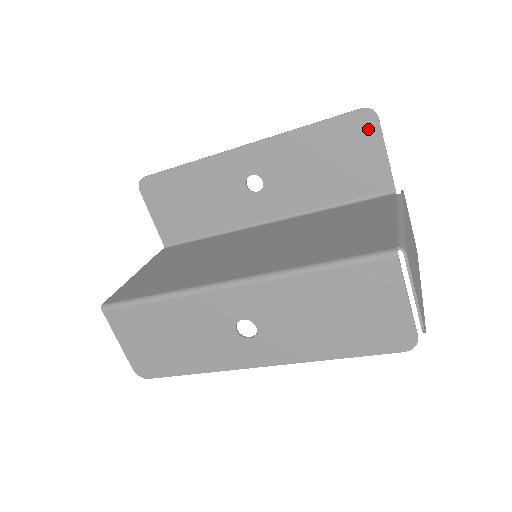
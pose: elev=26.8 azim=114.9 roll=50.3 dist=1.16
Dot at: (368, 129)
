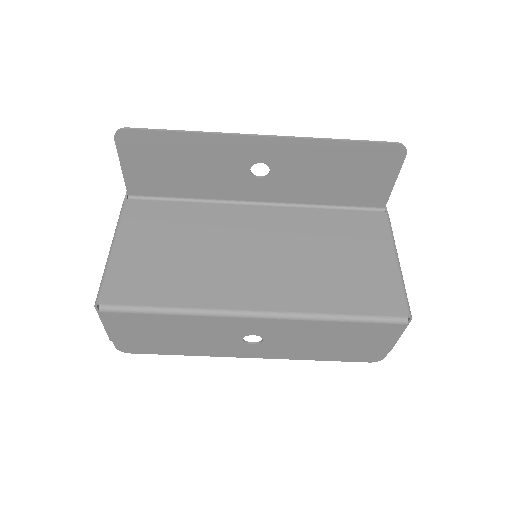
Dot at: (392, 160)
